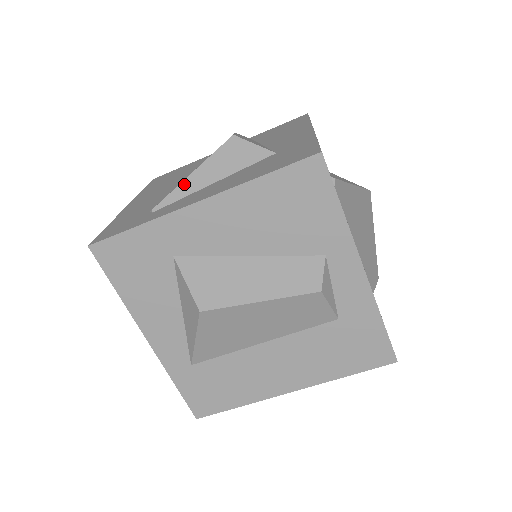
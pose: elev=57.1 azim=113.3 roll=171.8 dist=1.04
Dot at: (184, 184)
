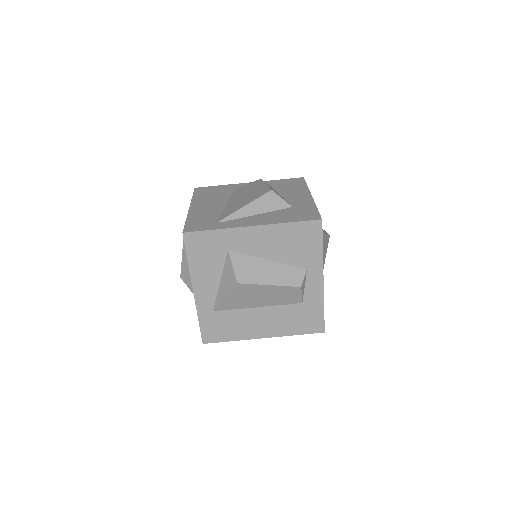
Dot at: (240, 211)
